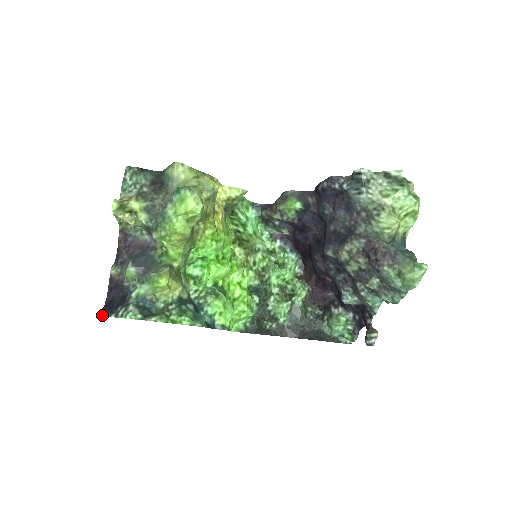
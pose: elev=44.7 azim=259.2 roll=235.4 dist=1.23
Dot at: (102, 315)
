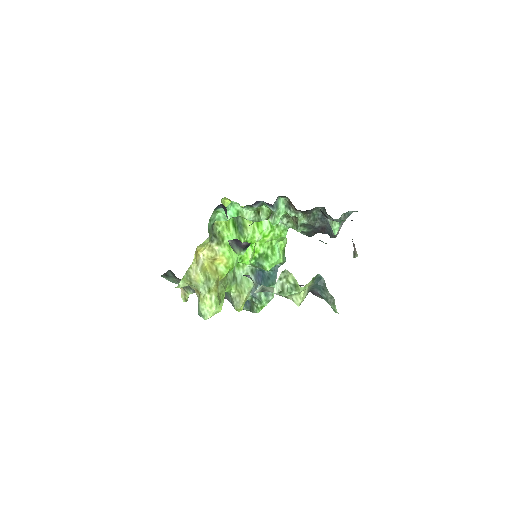
Dot at: occluded
